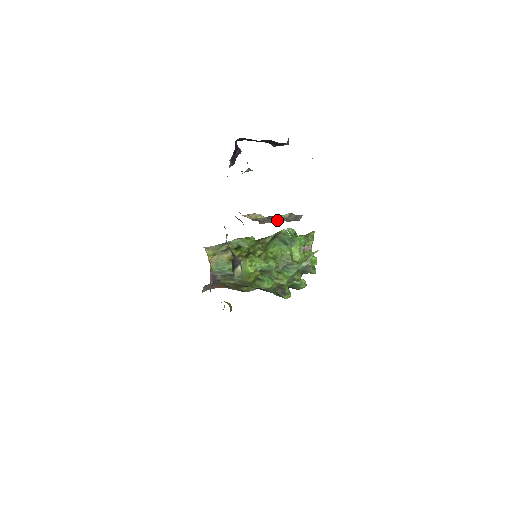
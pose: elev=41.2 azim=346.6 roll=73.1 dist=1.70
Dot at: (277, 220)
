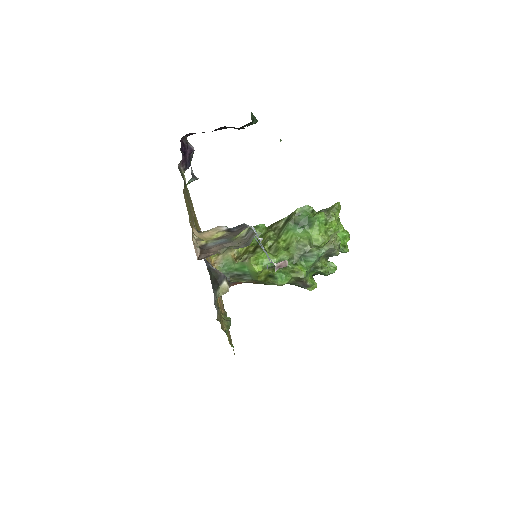
Dot at: (230, 243)
